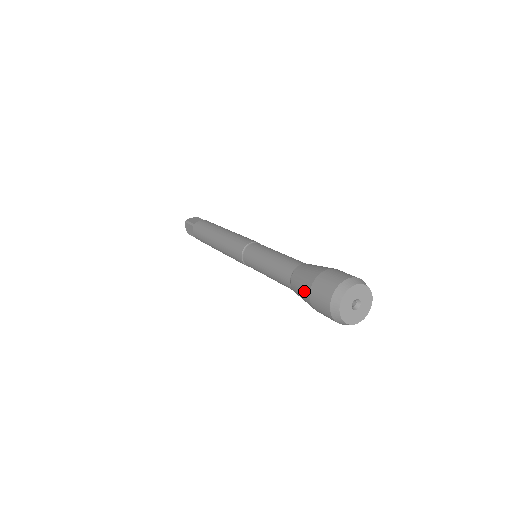
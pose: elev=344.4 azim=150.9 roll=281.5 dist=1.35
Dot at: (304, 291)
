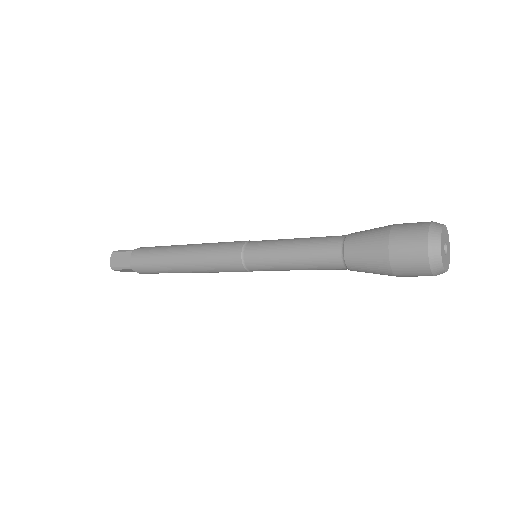
Dot at: (376, 241)
